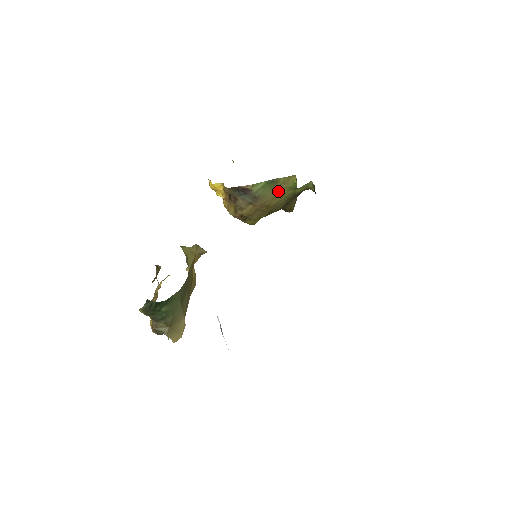
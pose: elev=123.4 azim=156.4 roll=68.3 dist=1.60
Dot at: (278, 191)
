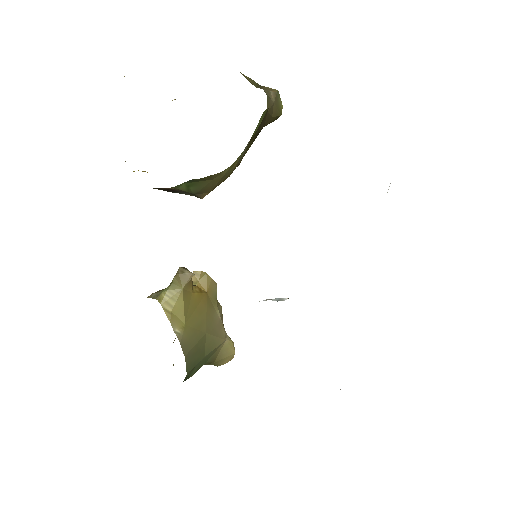
Dot at: (217, 175)
